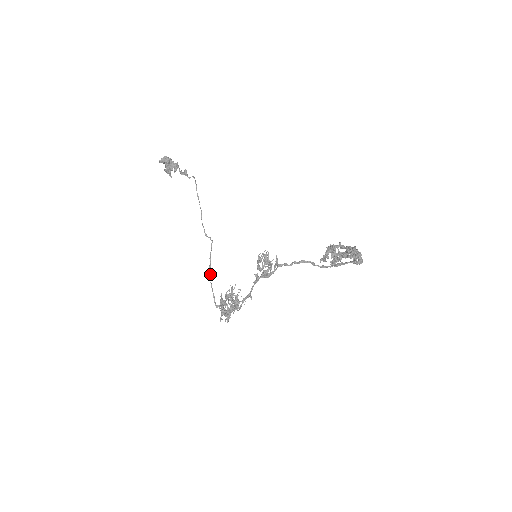
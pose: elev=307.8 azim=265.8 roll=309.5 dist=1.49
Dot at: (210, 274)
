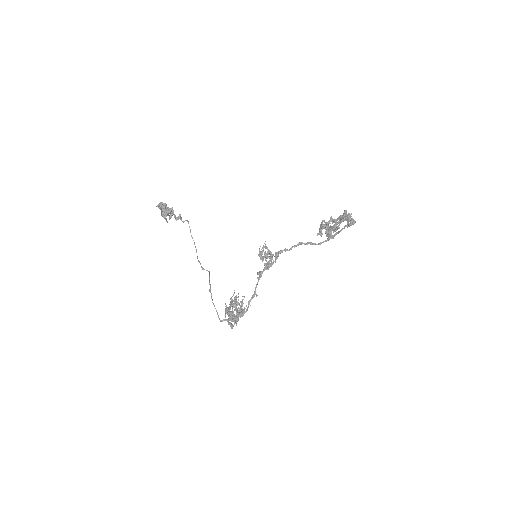
Dot at: (211, 295)
